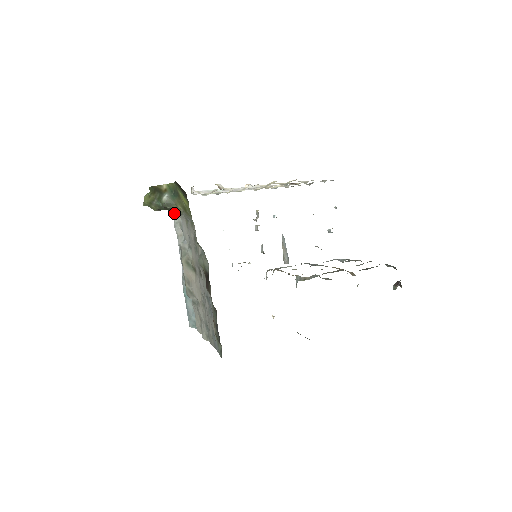
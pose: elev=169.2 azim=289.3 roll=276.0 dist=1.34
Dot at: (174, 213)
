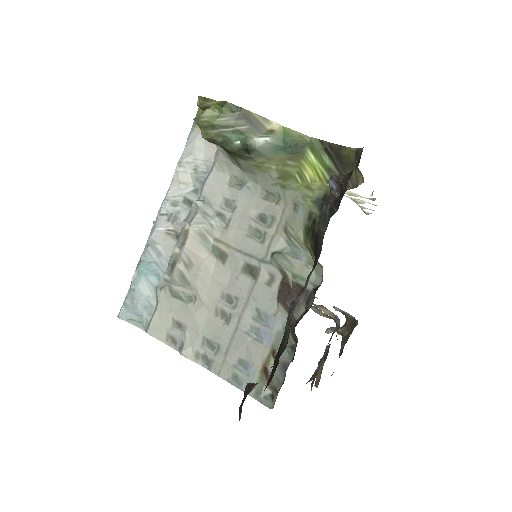
Dot at: (190, 146)
